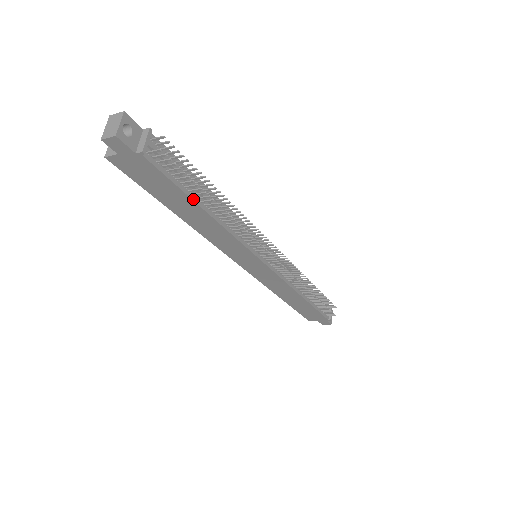
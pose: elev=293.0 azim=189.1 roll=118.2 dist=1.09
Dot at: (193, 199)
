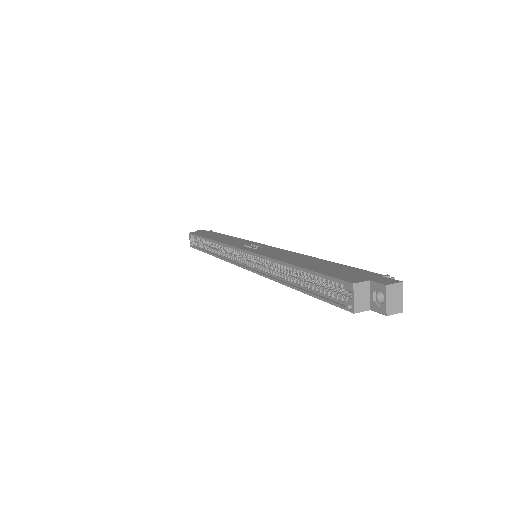
Dot at: occluded
